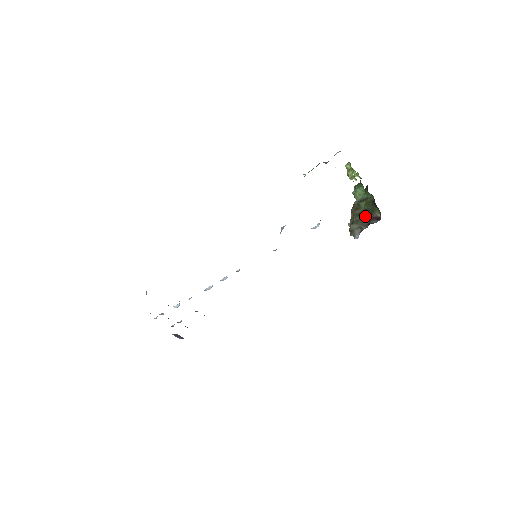
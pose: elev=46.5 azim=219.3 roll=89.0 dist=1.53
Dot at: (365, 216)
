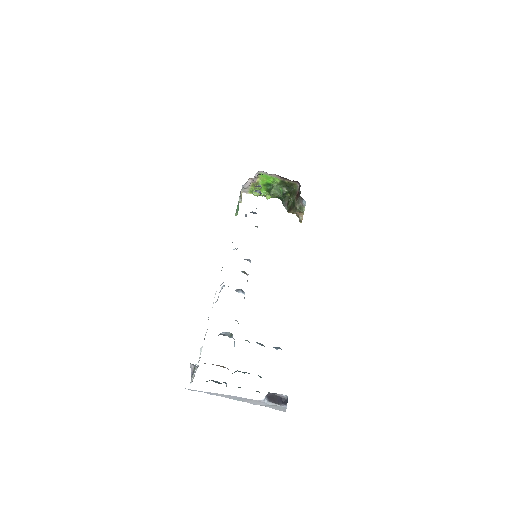
Dot at: (296, 199)
